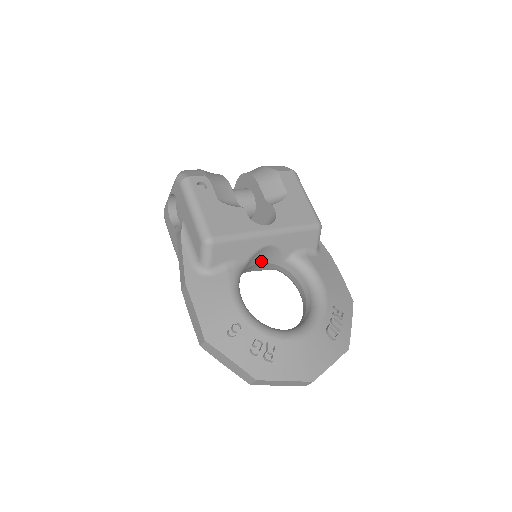
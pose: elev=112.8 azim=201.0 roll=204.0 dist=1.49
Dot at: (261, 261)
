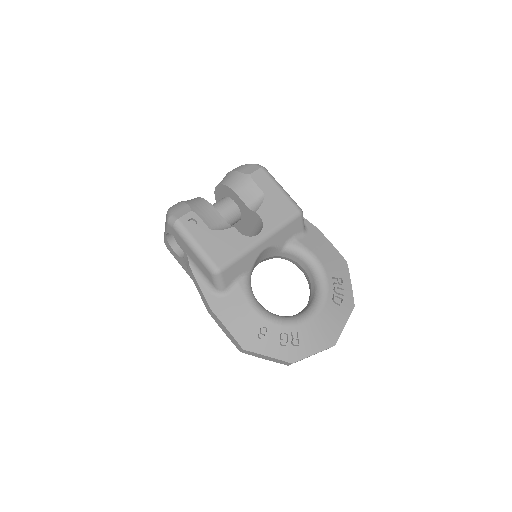
Dot at: (262, 259)
